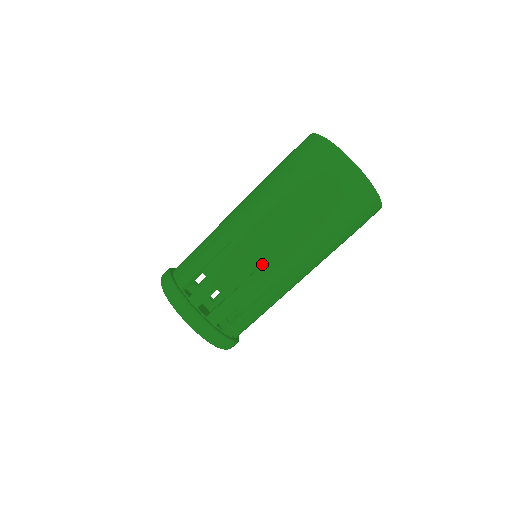
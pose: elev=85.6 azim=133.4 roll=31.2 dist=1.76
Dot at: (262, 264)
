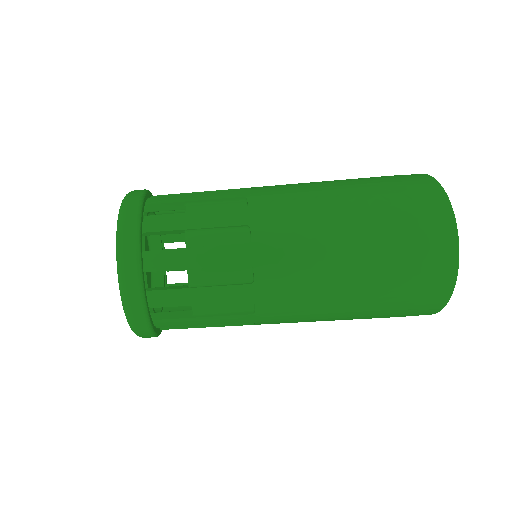
Dot at: (265, 282)
